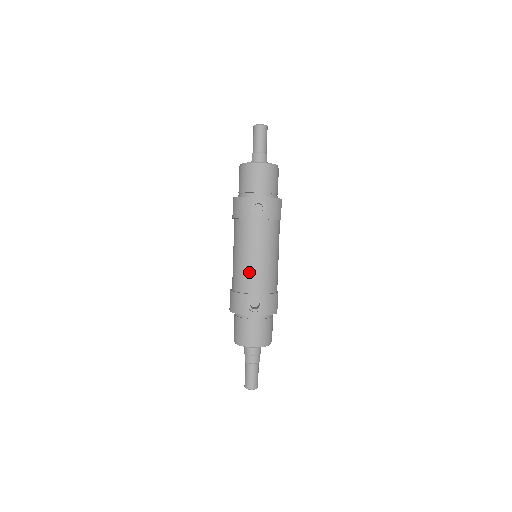
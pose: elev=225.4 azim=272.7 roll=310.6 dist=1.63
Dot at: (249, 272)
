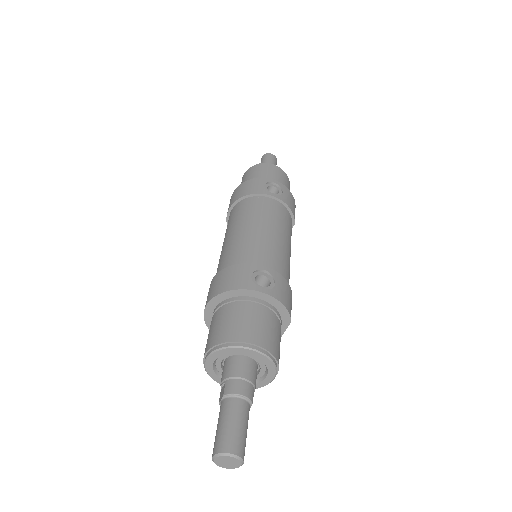
Dot at: (256, 243)
